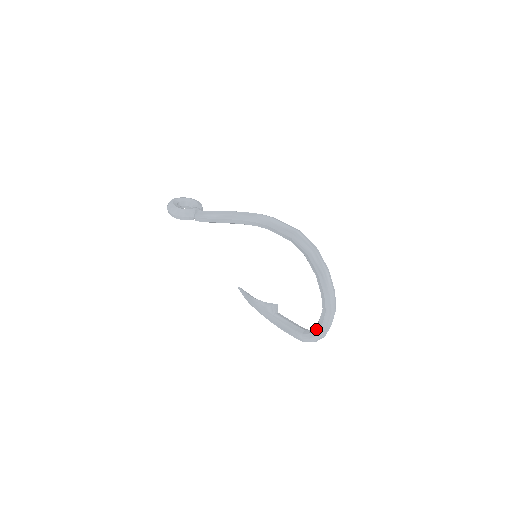
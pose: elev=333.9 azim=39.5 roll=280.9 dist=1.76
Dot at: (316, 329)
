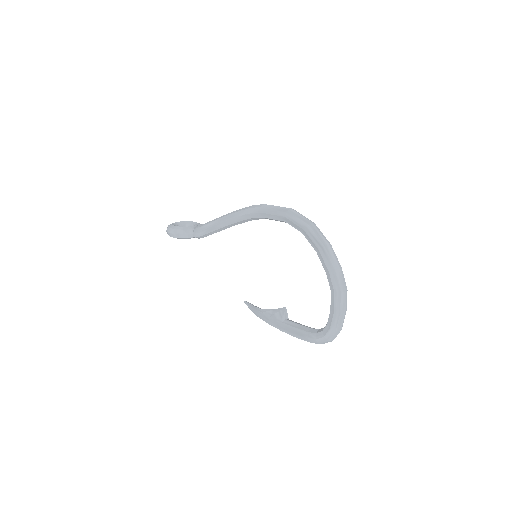
Dot at: (329, 321)
